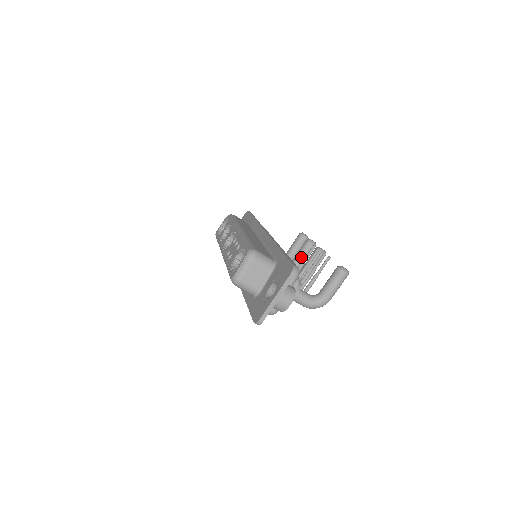
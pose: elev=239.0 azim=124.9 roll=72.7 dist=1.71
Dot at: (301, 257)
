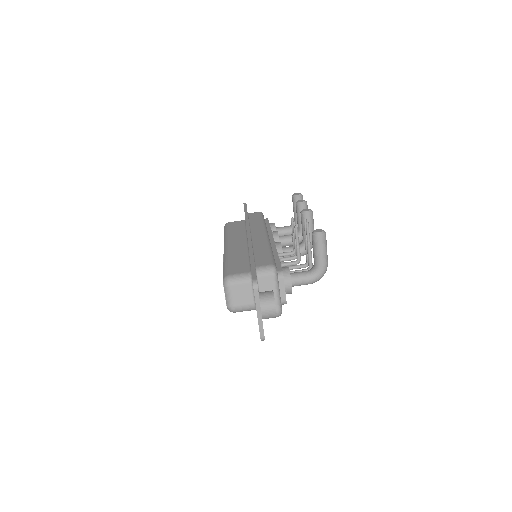
Dot at: occluded
